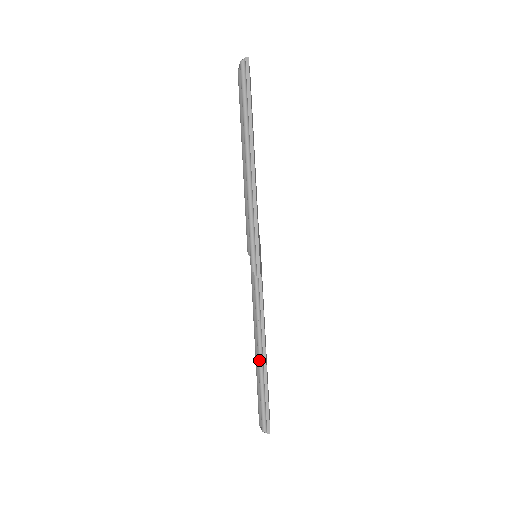
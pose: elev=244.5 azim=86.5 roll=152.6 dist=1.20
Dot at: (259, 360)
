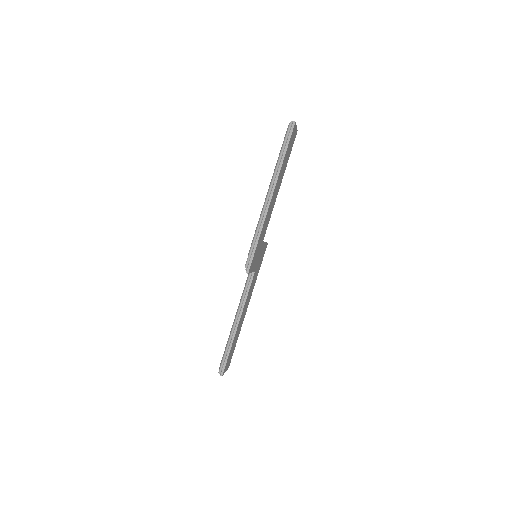
Dot at: (233, 326)
